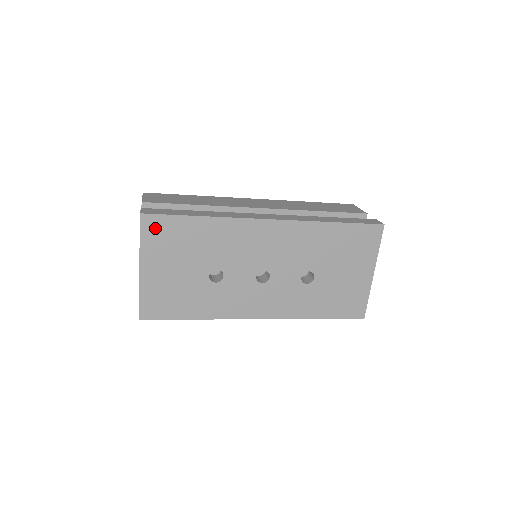
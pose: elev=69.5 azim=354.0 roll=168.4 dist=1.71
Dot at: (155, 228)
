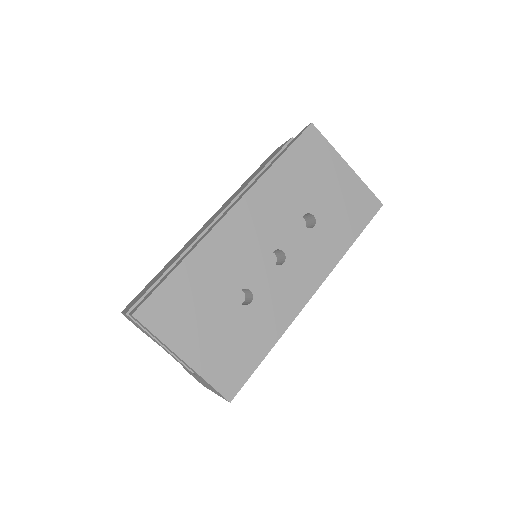
Dot at: (156, 313)
